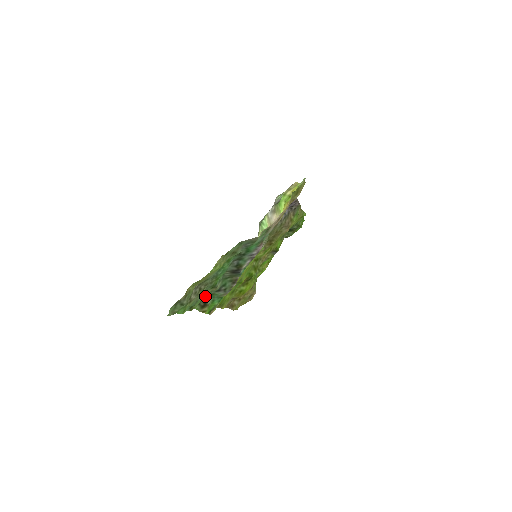
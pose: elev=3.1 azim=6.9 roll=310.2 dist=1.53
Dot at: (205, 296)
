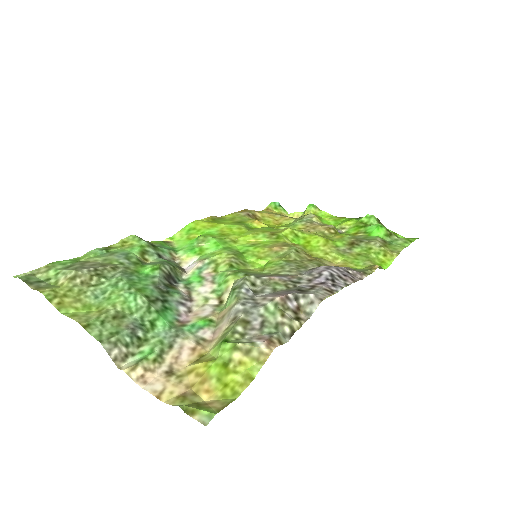
Dot at: (148, 242)
